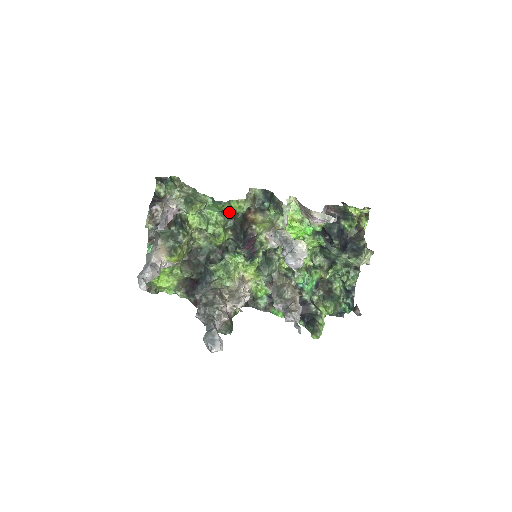
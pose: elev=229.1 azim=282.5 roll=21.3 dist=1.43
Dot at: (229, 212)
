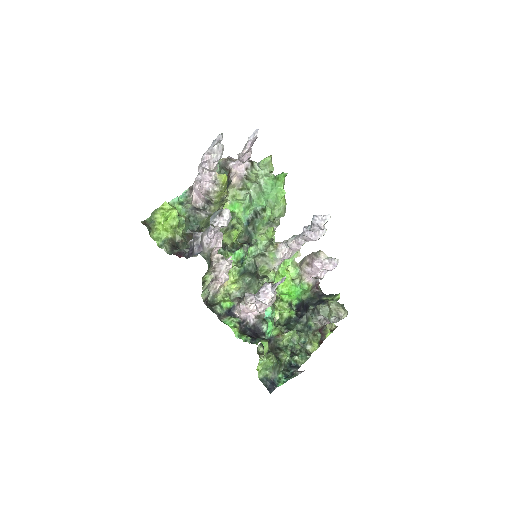
Dot at: (261, 216)
